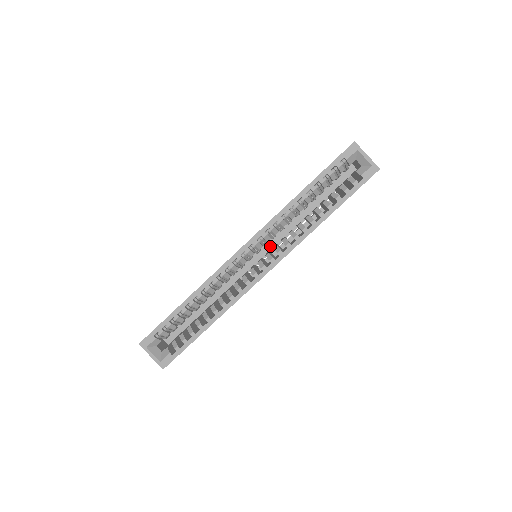
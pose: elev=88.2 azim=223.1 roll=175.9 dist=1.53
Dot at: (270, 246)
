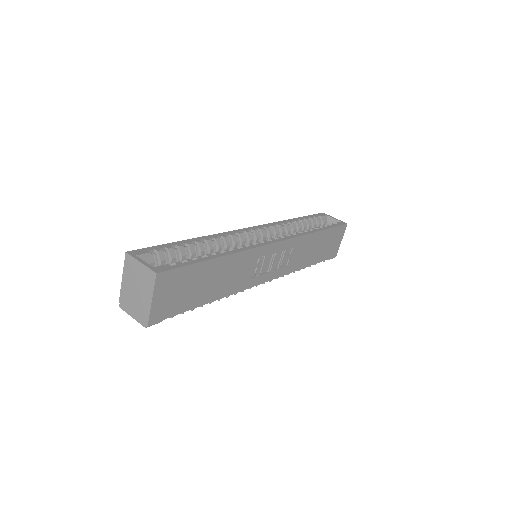
Dot at: occluded
